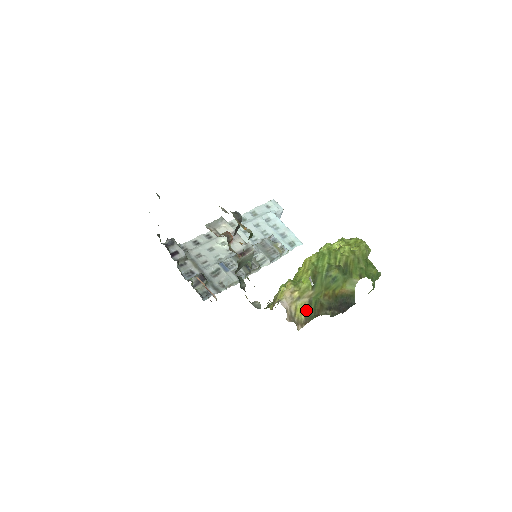
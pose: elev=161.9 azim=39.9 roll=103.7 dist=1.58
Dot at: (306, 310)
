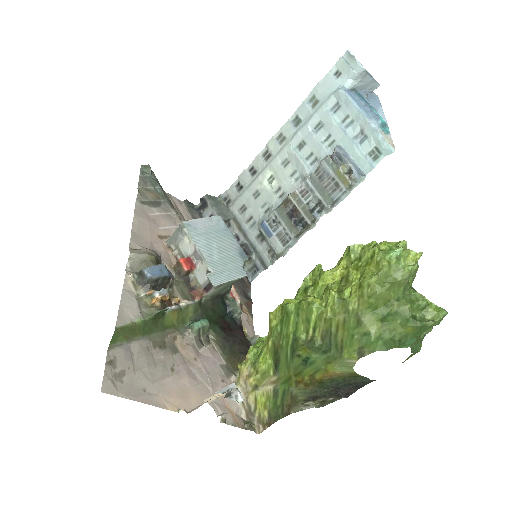
Dot at: (270, 404)
